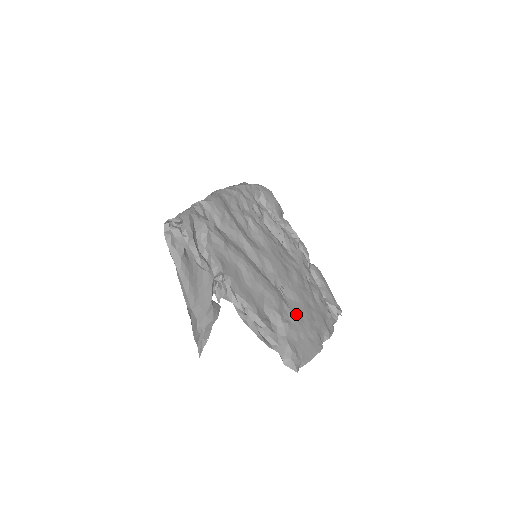
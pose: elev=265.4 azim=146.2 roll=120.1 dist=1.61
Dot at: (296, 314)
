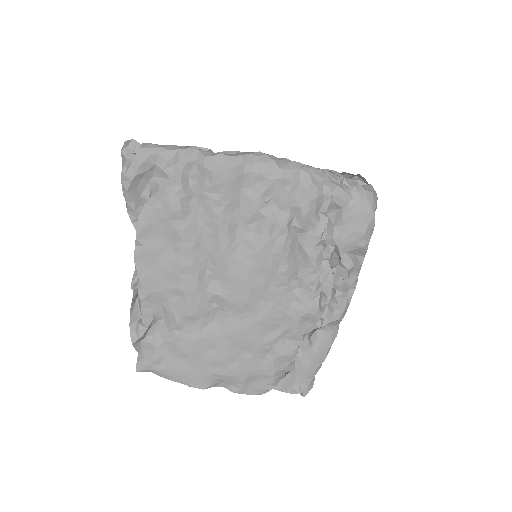
Dot at: (204, 341)
